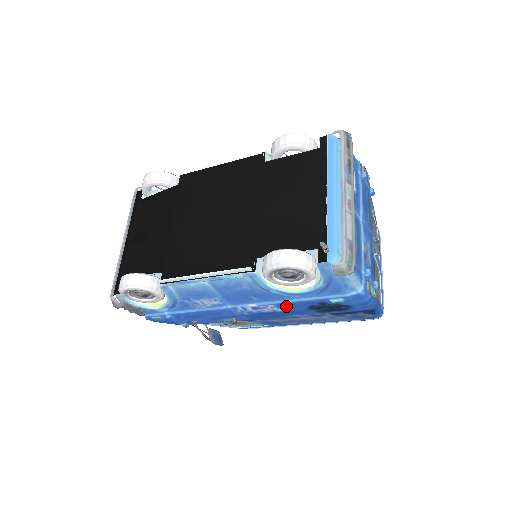
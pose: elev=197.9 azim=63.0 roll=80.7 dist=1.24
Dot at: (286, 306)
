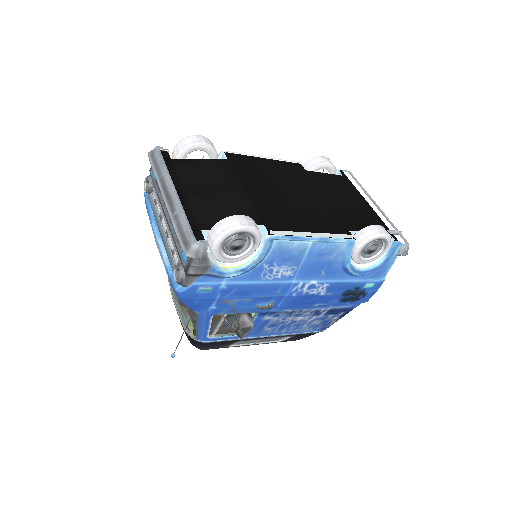
Dot at: (333, 288)
